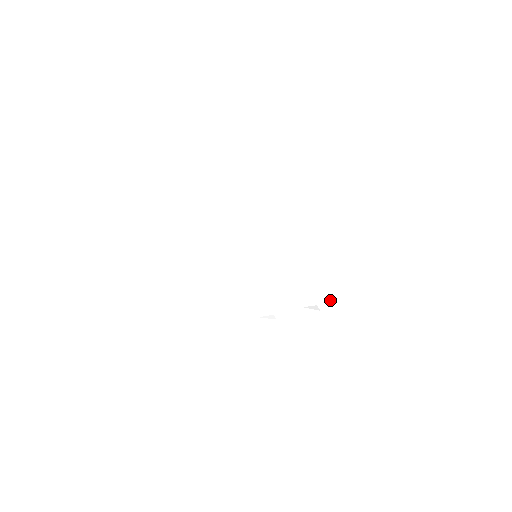
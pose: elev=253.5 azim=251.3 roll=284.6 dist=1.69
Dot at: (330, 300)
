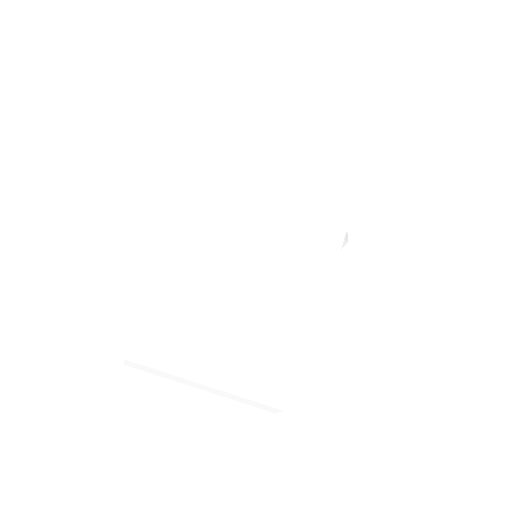
Dot at: occluded
